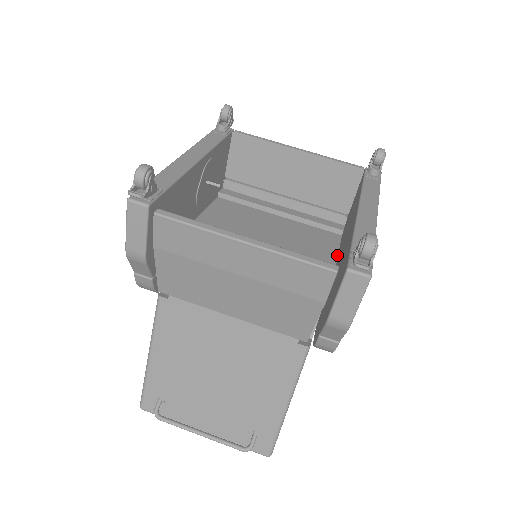
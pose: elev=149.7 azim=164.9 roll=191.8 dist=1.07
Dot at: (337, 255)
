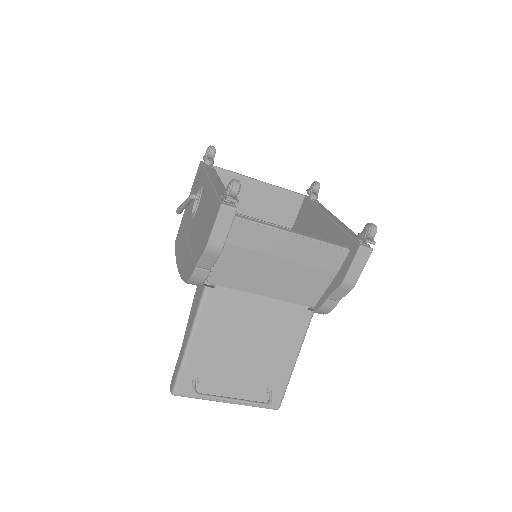
Dot at: occluded
